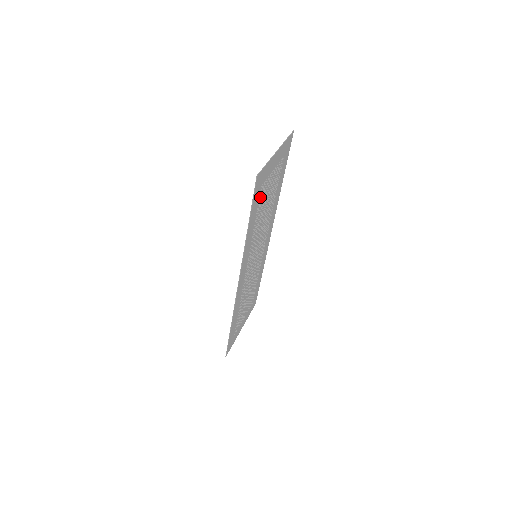
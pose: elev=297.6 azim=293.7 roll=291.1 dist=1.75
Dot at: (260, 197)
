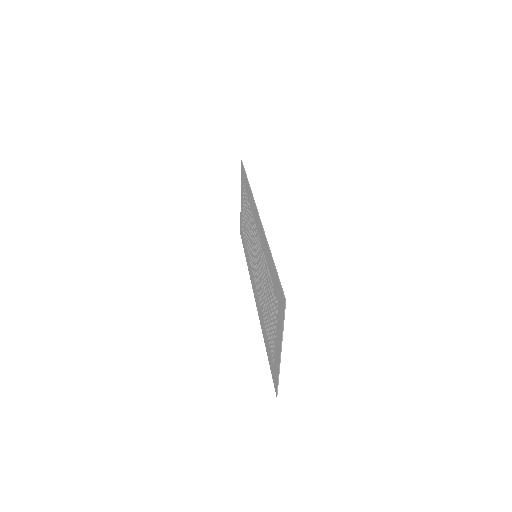
Dot at: occluded
